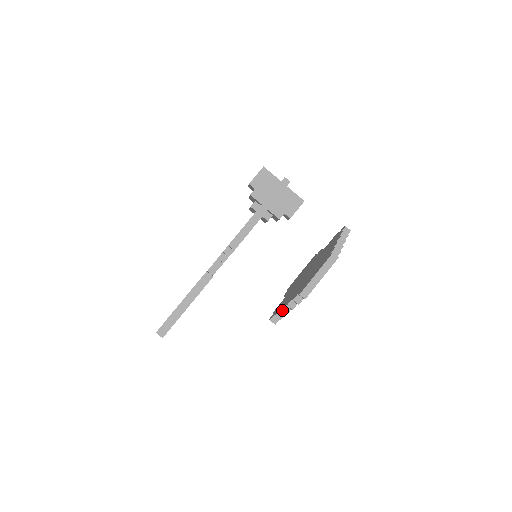
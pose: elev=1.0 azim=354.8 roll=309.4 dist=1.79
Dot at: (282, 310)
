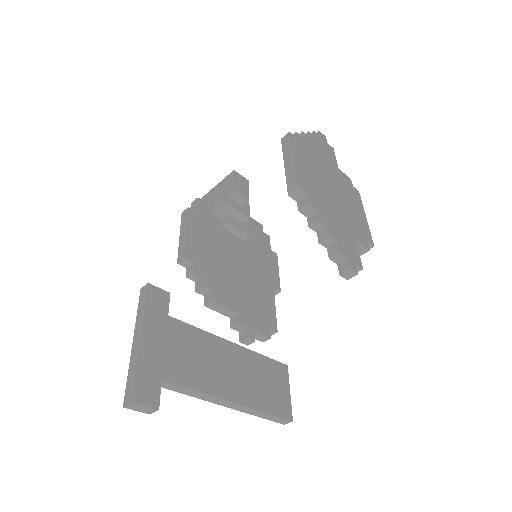
Dot at: (319, 241)
